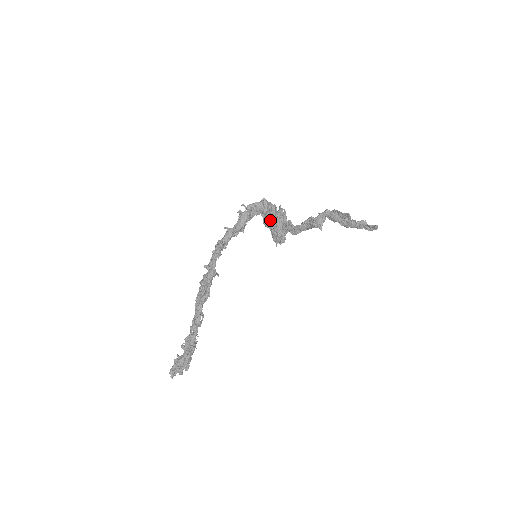
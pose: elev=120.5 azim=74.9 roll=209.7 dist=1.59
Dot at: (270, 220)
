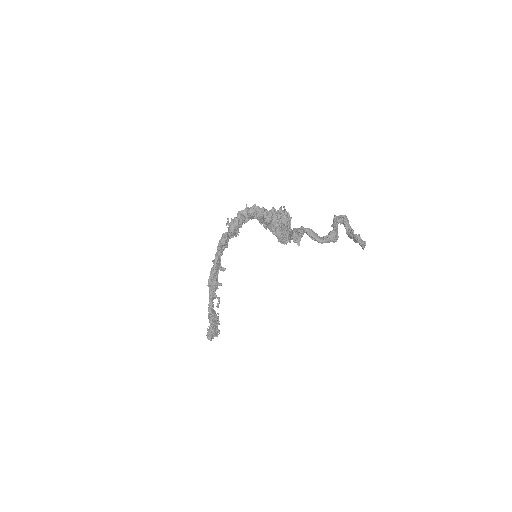
Dot at: (266, 224)
